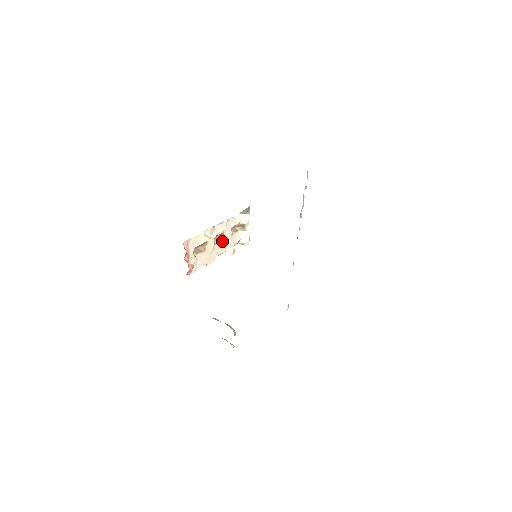
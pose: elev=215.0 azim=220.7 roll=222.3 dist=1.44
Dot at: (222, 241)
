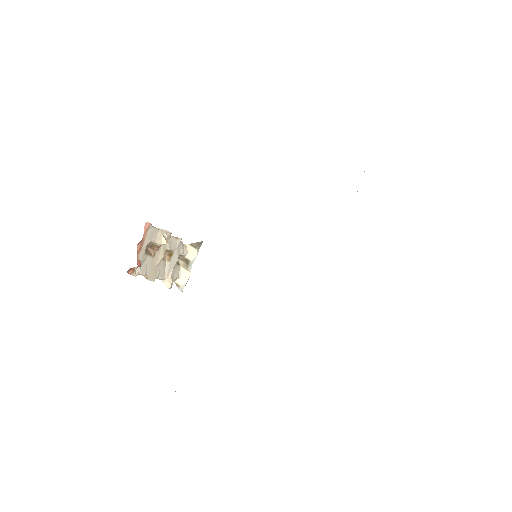
Dot at: (167, 262)
